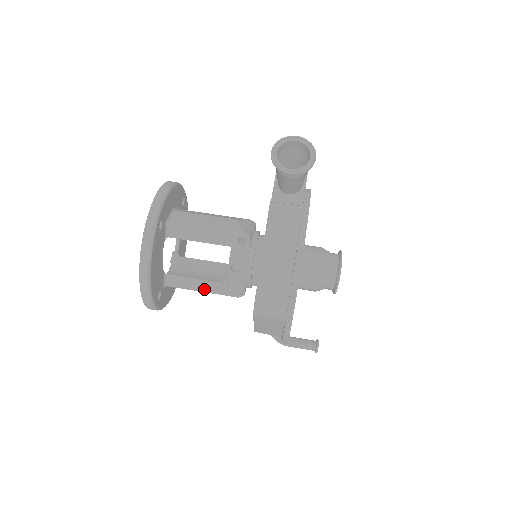
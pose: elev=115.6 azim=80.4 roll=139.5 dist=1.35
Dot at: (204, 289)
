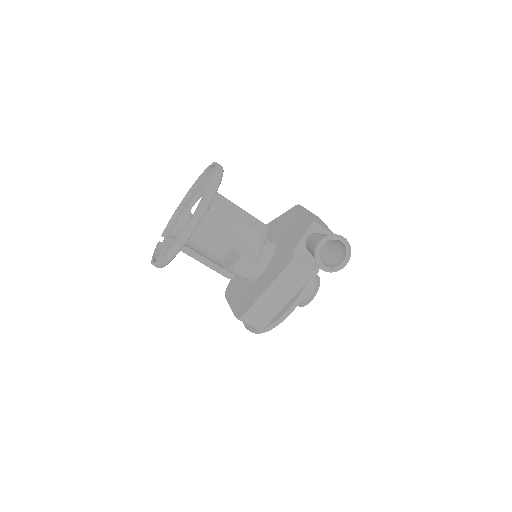
Dot at: (203, 262)
